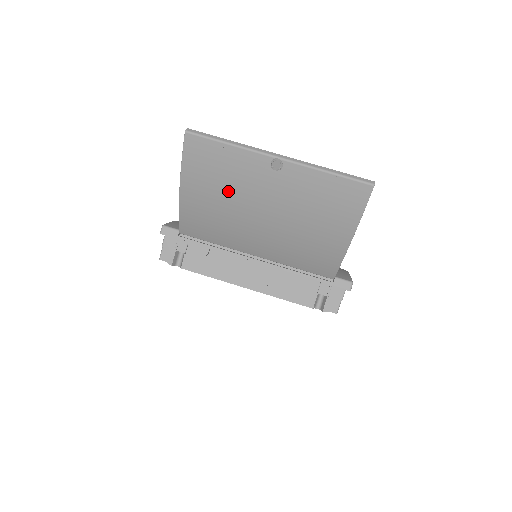
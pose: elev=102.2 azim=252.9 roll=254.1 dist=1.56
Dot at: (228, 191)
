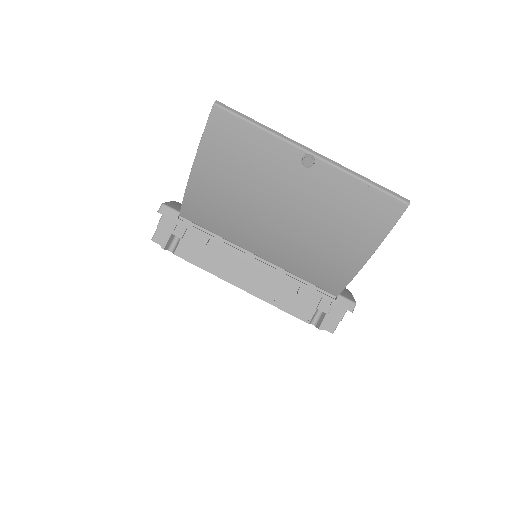
Dot at: (246, 180)
